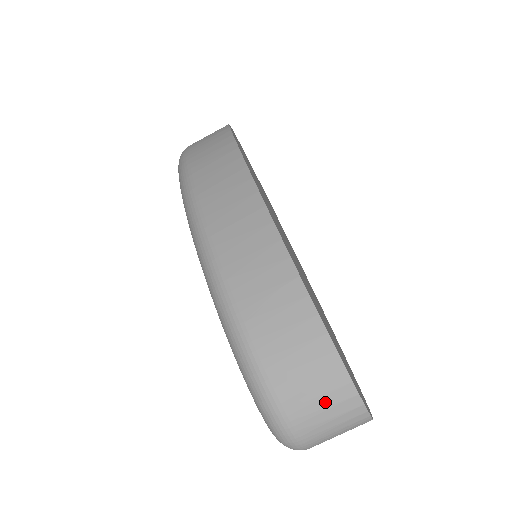
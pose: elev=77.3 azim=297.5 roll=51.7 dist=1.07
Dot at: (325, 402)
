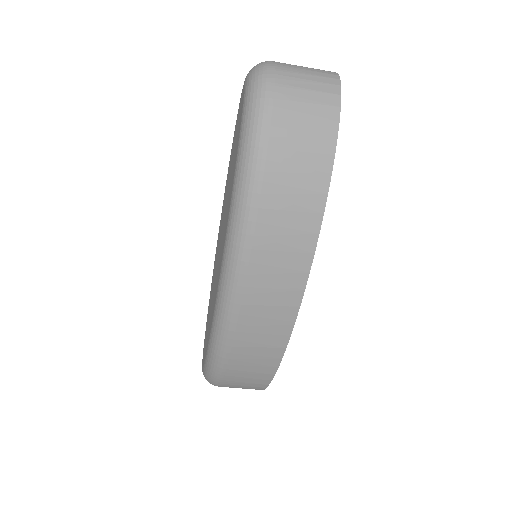
Dot at: occluded
